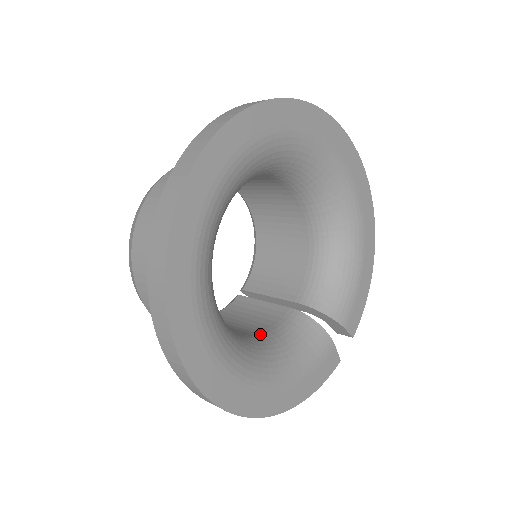
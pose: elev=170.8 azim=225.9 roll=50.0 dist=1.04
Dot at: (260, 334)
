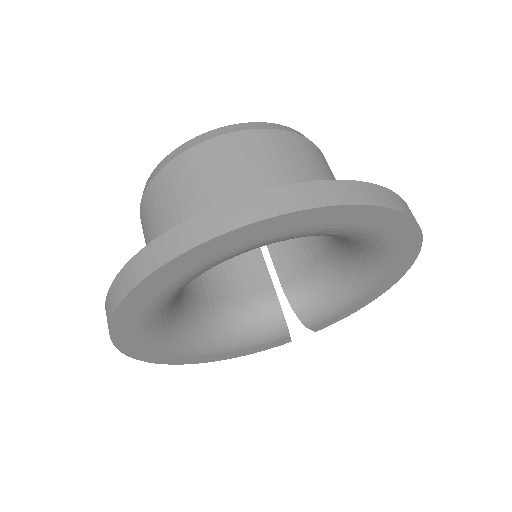
Dot at: (228, 304)
